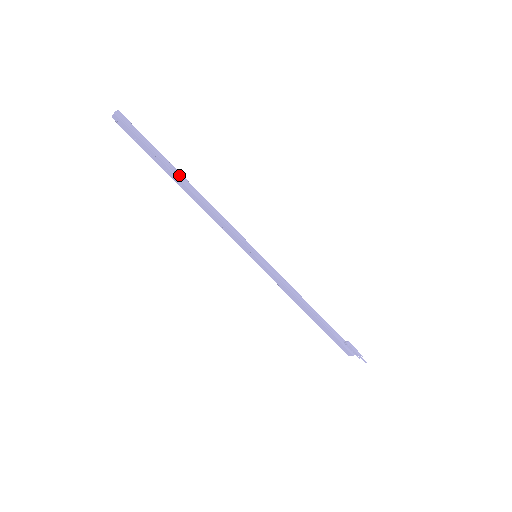
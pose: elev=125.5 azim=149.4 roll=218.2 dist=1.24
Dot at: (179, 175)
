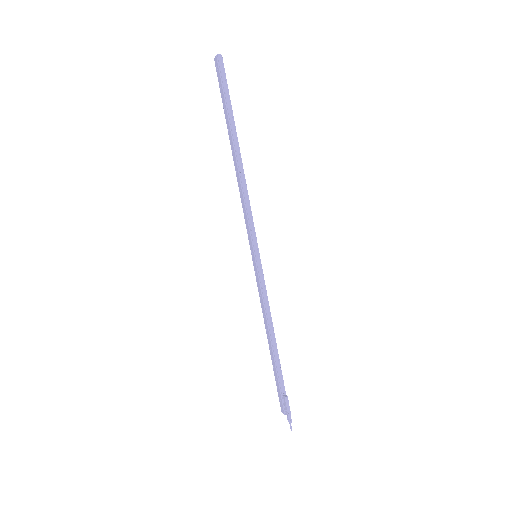
Dot at: (235, 140)
